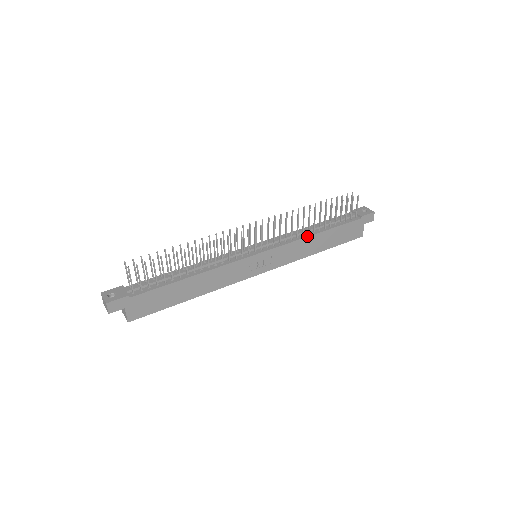
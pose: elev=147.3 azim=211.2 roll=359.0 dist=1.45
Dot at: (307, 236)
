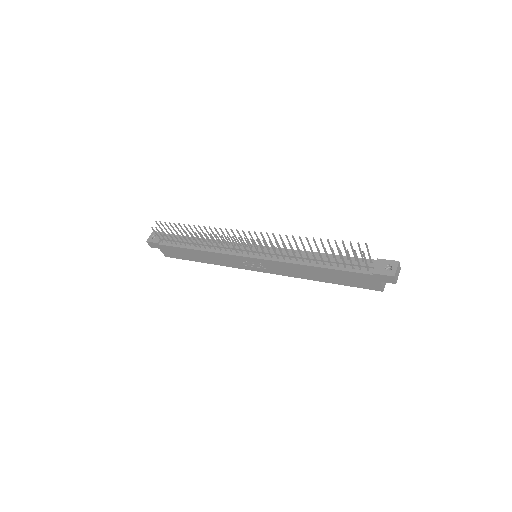
Dot at: (299, 263)
